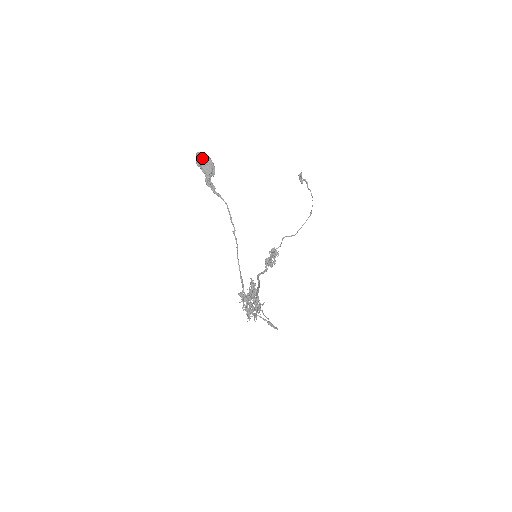
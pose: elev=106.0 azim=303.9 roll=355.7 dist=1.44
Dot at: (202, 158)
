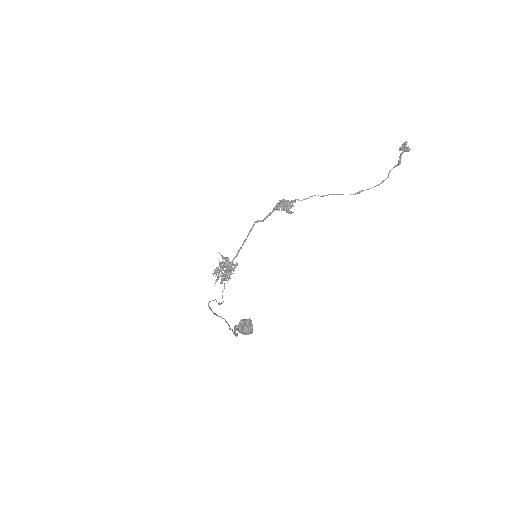
Dot at: occluded
